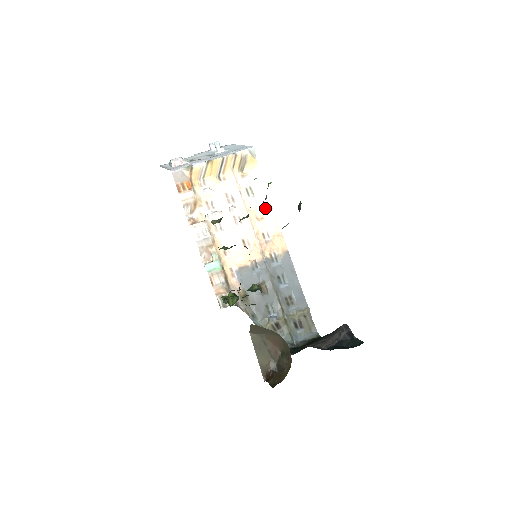
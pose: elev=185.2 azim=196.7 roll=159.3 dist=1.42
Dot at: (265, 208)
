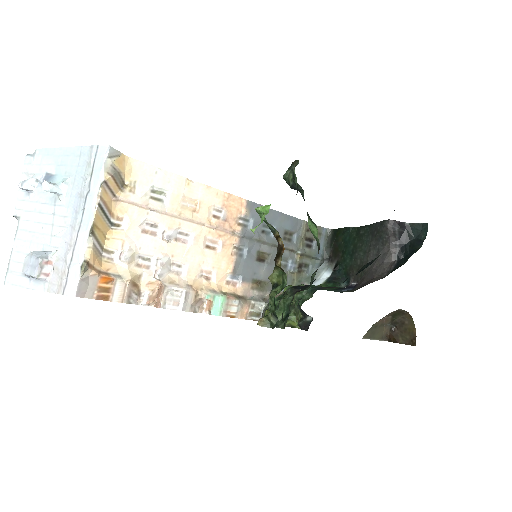
Dot at: (189, 191)
